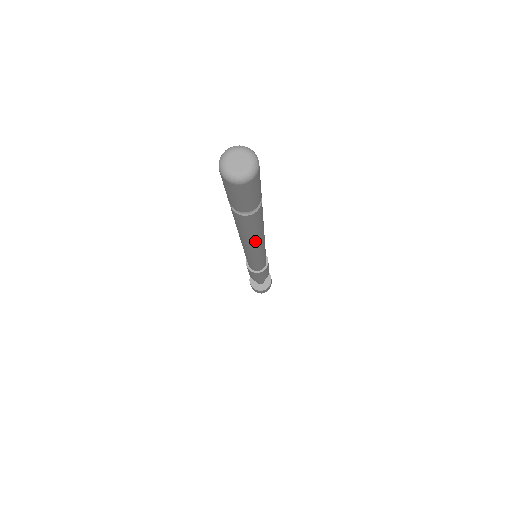
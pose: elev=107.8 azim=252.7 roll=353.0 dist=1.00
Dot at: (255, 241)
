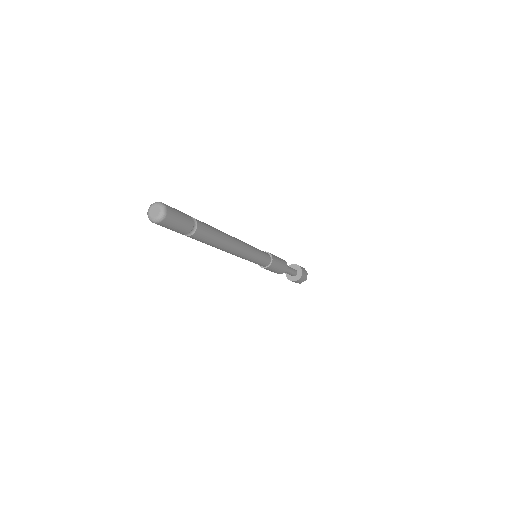
Dot at: (224, 248)
